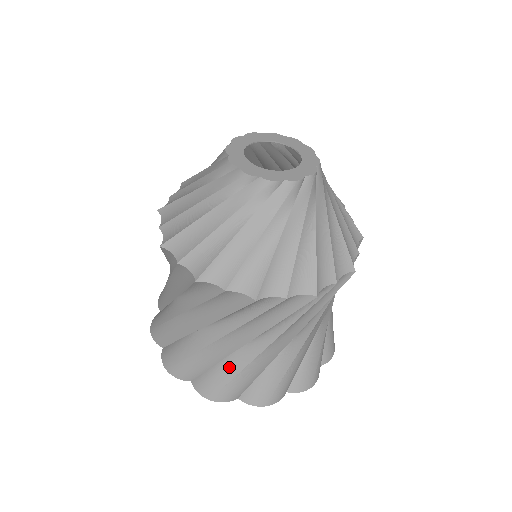
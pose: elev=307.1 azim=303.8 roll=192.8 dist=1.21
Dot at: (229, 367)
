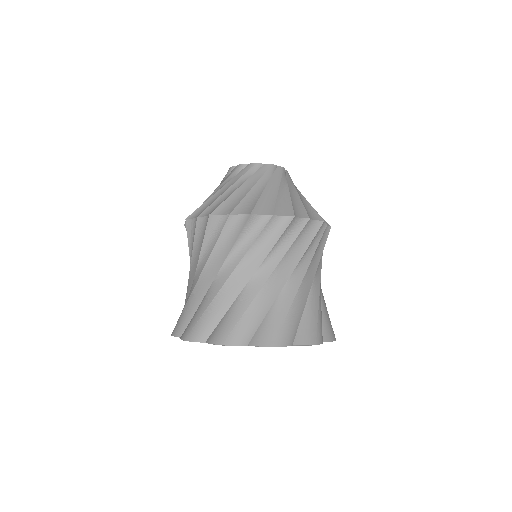
Dot at: (280, 308)
